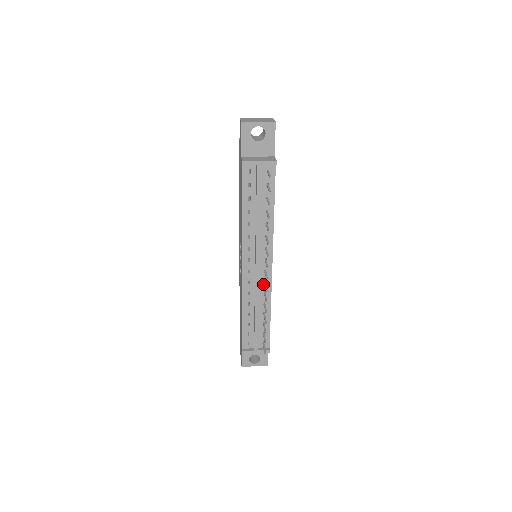
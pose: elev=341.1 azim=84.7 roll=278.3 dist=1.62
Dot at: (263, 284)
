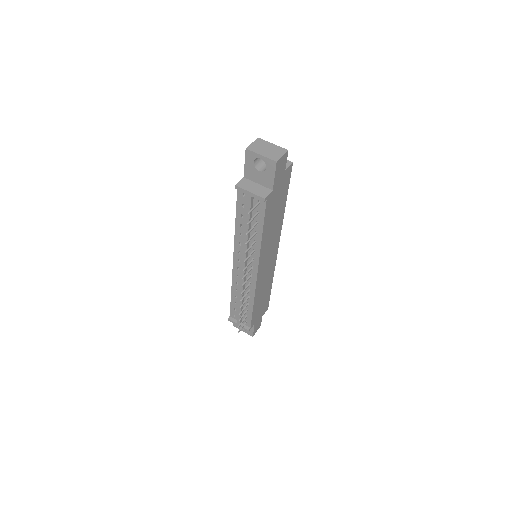
Dot at: (249, 283)
